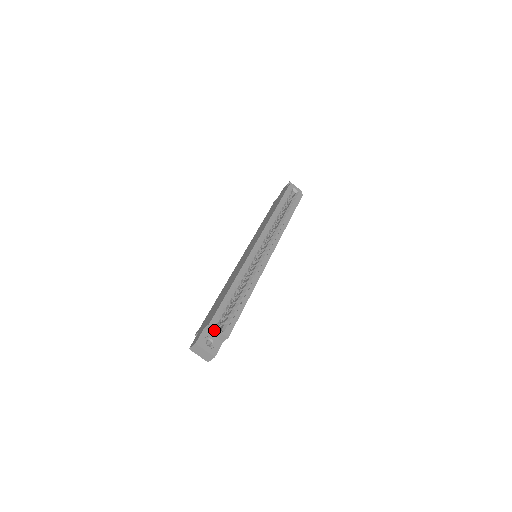
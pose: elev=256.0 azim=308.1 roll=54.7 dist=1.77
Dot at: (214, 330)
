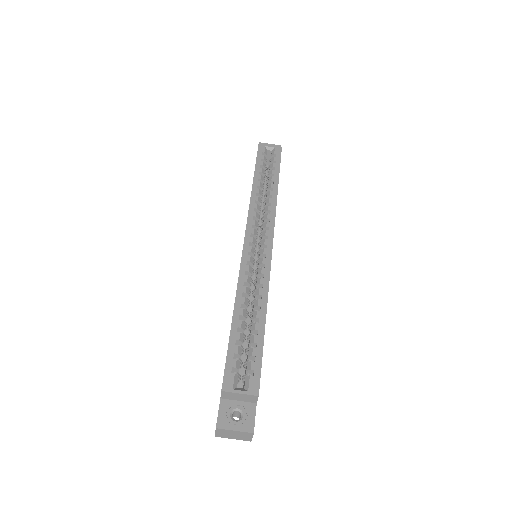
Dot at: (233, 395)
